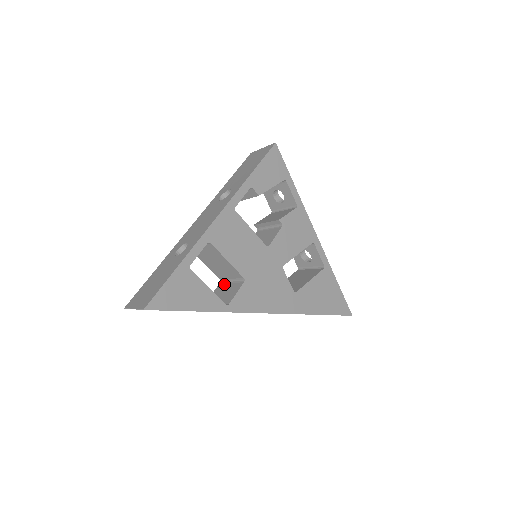
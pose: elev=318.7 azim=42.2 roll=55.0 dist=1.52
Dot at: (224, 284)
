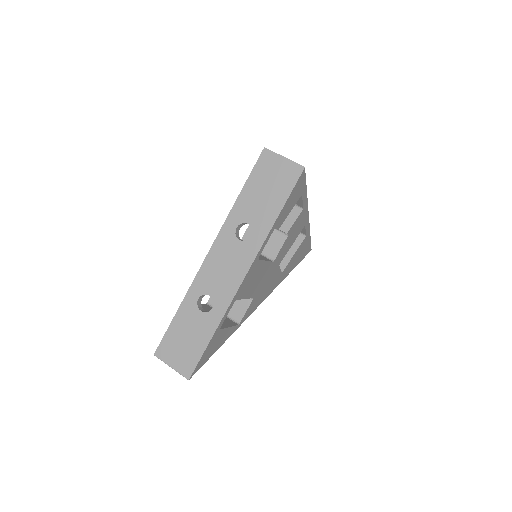
Dot at: occluded
